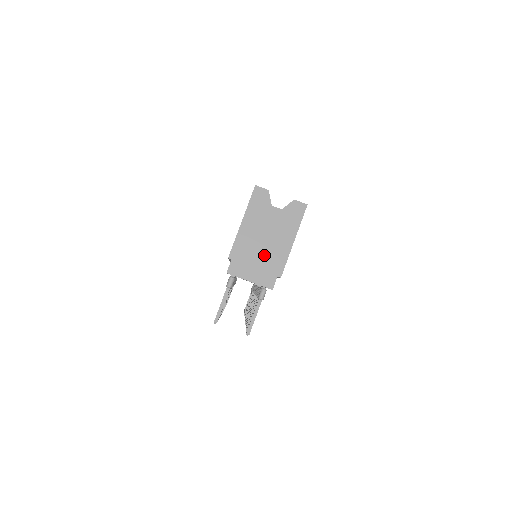
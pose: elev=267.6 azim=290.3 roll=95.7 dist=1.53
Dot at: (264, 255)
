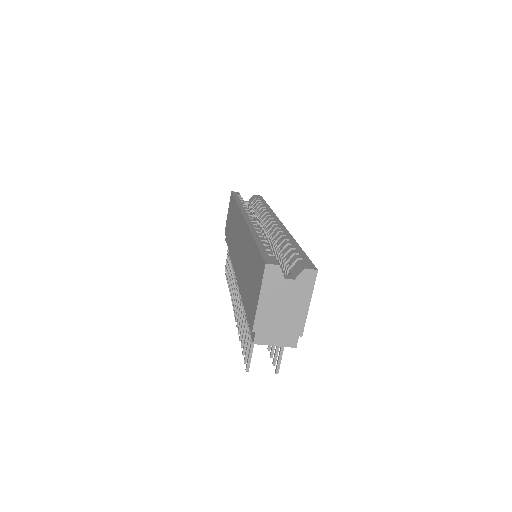
Dot at: (284, 322)
